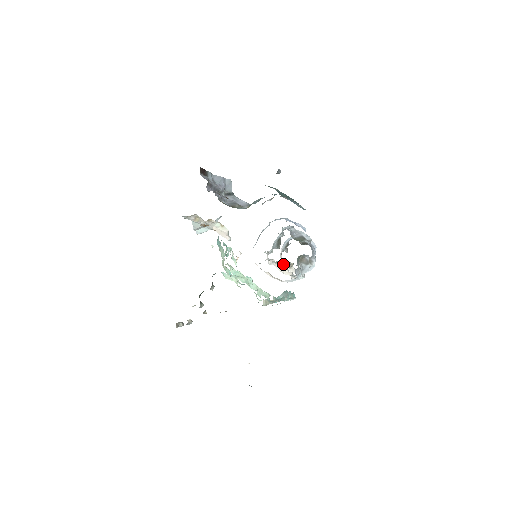
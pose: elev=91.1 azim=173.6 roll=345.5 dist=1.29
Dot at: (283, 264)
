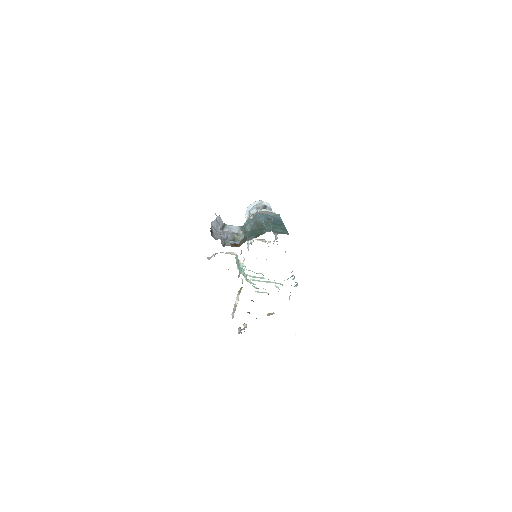
Dot at: (263, 239)
